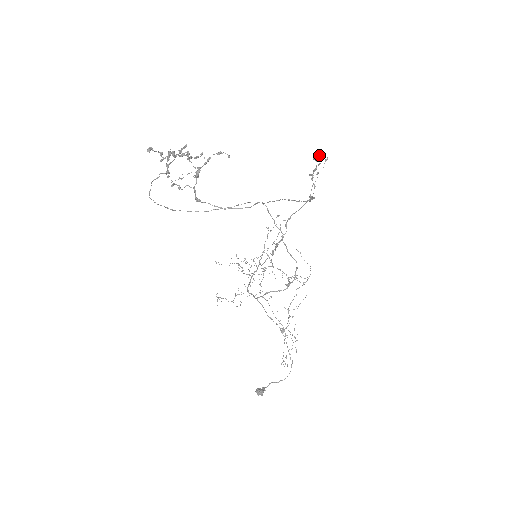
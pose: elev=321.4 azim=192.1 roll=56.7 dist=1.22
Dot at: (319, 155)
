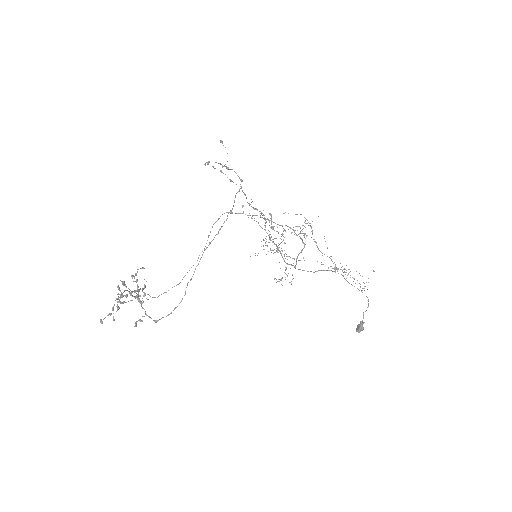
Dot at: (204, 164)
